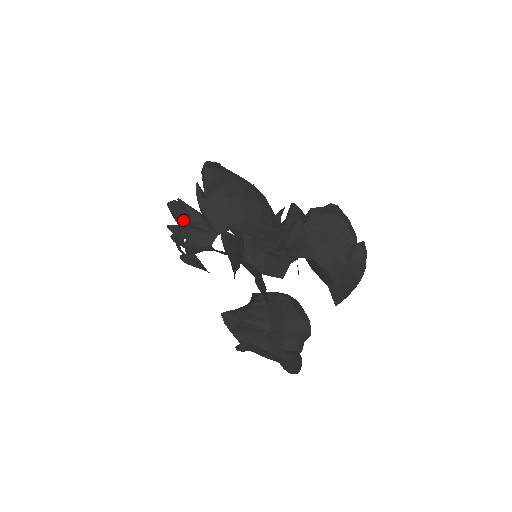
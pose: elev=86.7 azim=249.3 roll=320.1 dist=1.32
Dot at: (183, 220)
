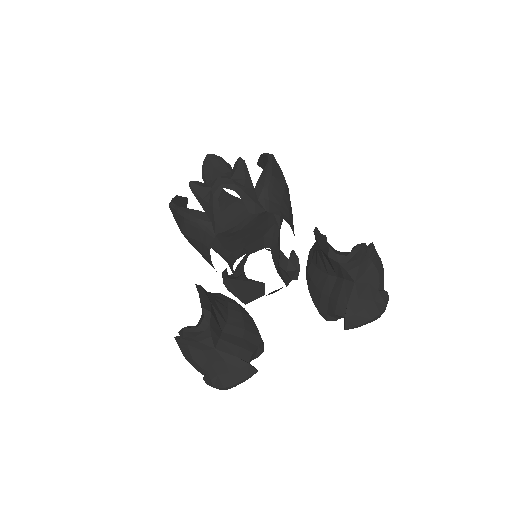
Dot at: occluded
